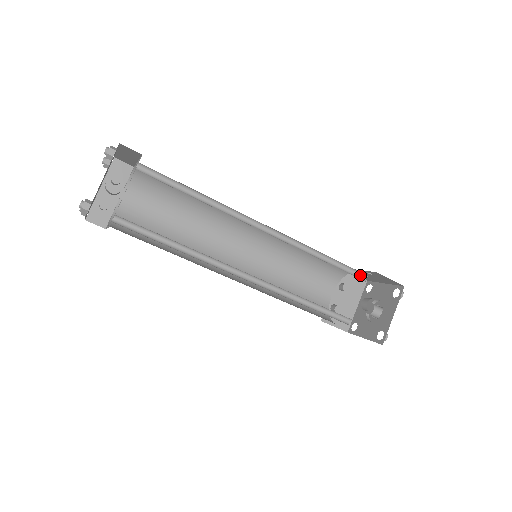
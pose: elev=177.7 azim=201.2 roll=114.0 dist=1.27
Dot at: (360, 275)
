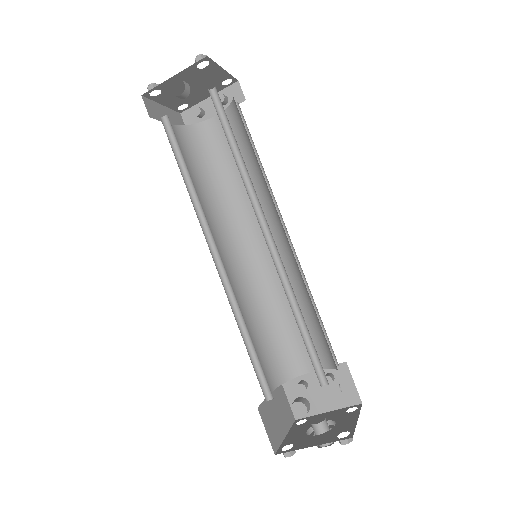
Dot at: (323, 374)
